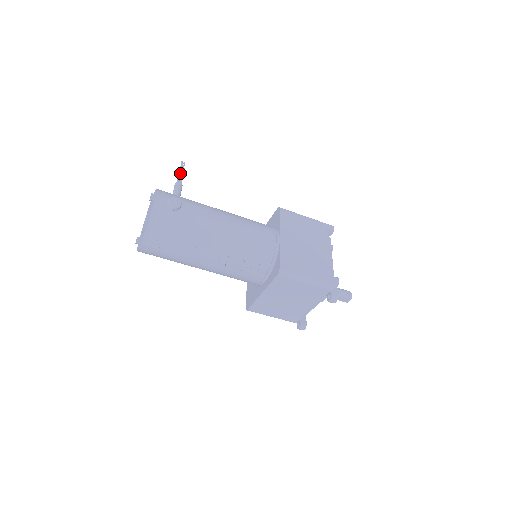
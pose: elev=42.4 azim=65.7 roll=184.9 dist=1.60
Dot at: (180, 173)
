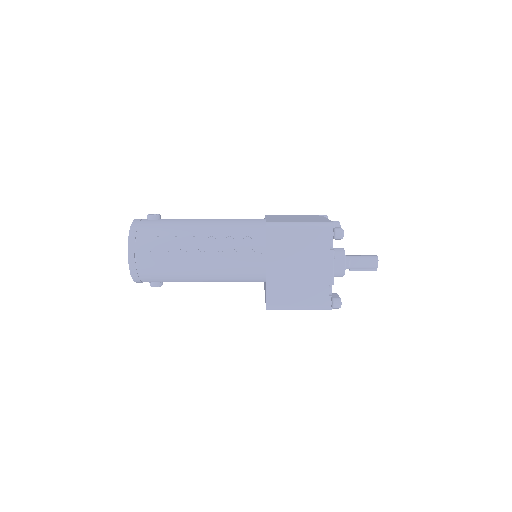
Dot at: occluded
